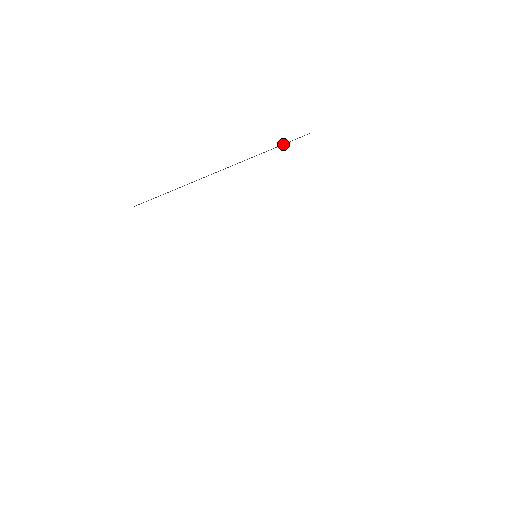
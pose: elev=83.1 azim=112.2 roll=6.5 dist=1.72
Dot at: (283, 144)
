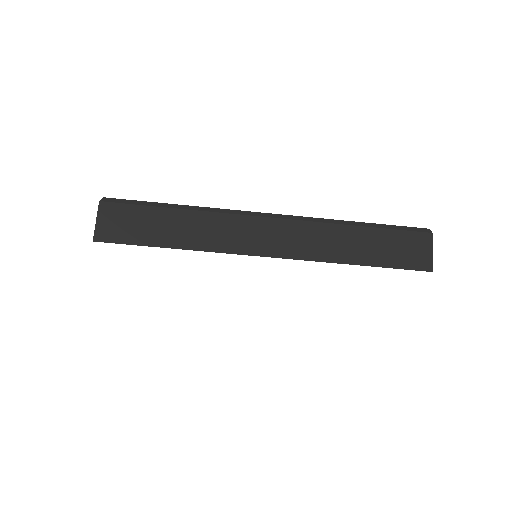
Dot at: (384, 256)
